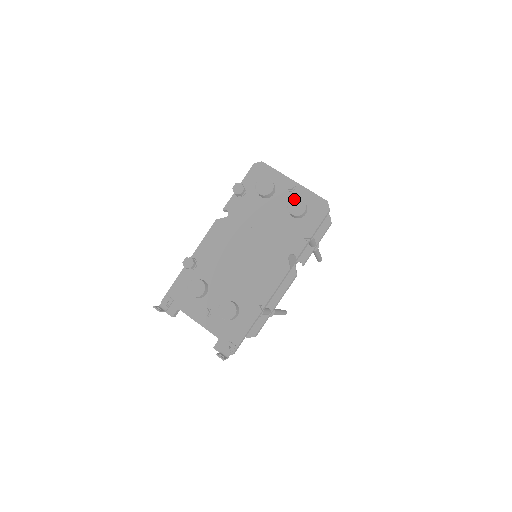
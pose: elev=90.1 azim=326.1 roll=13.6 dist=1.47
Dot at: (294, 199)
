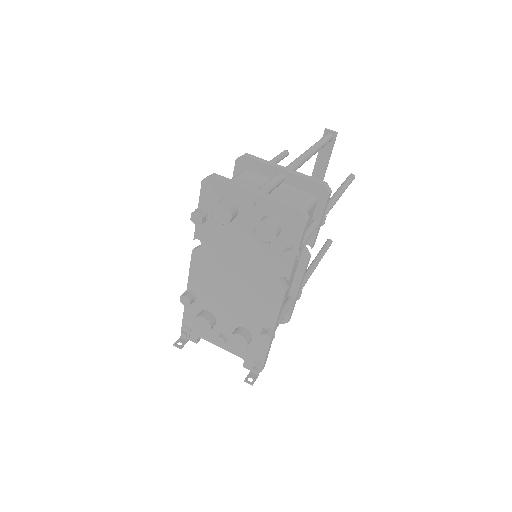
Dot at: (259, 224)
